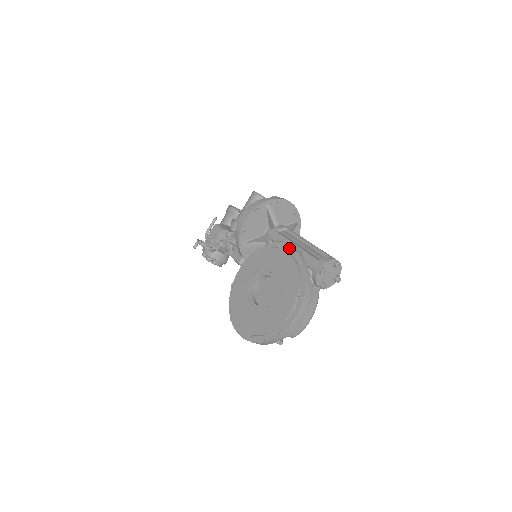
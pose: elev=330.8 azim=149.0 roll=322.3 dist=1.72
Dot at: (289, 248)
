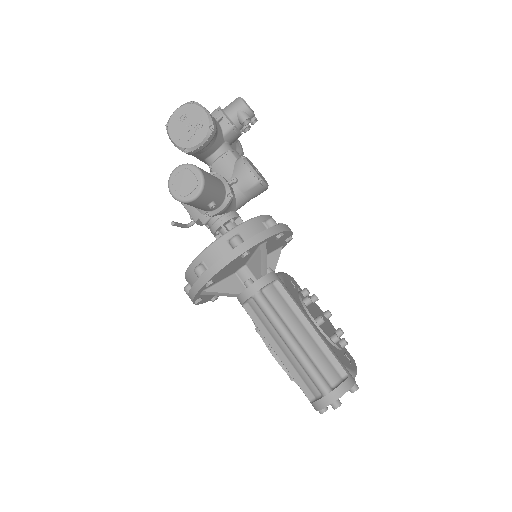
Dot at: (271, 350)
